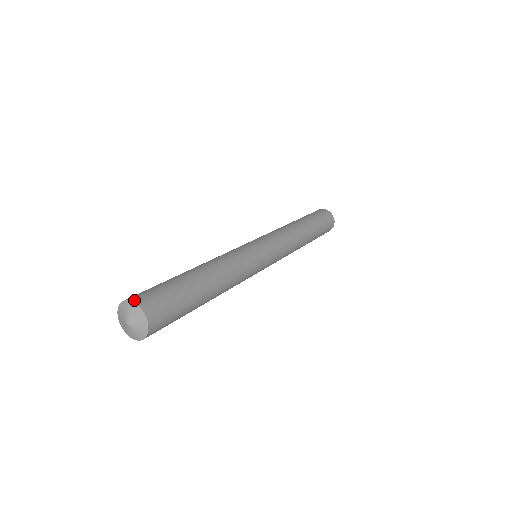
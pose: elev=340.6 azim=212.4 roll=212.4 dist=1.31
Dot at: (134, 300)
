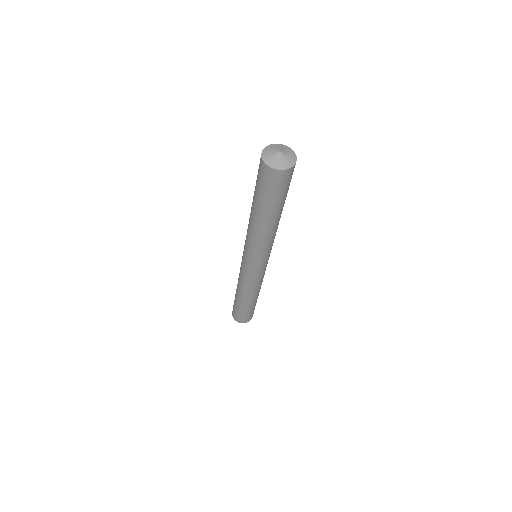
Dot at: (290, 149)
